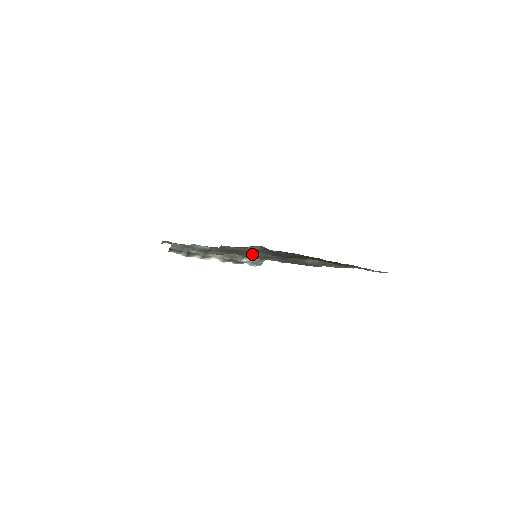
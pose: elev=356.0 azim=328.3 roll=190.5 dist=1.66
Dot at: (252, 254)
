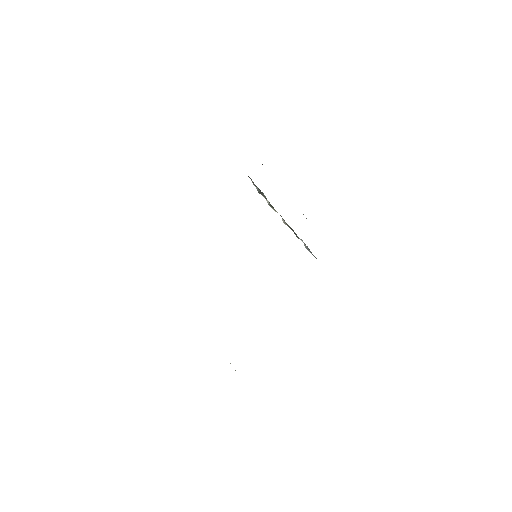
Dot at: occluded
